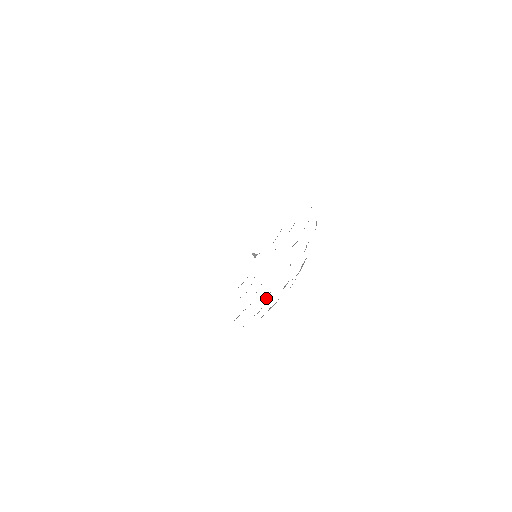
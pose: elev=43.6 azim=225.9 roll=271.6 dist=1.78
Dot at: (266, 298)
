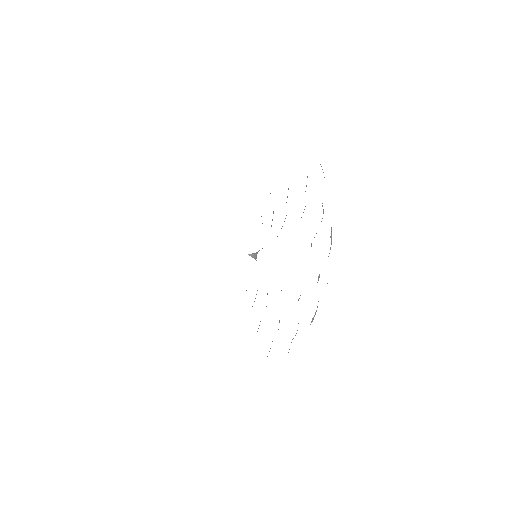
Dot at: occluded
